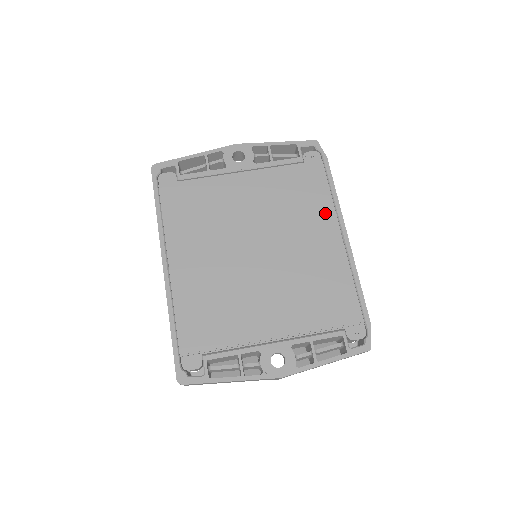
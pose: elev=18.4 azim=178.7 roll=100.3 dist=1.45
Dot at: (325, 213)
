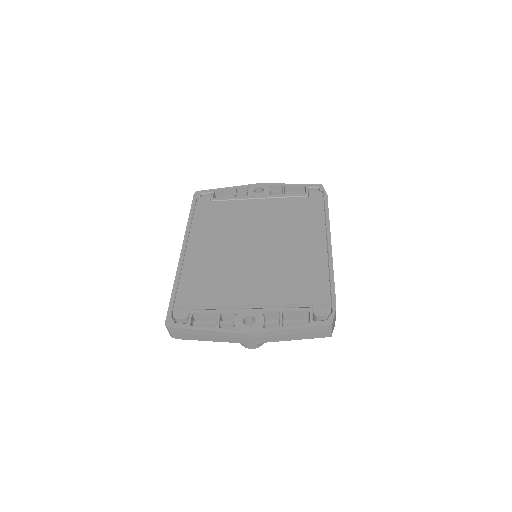
Dot at: (316, 228)
